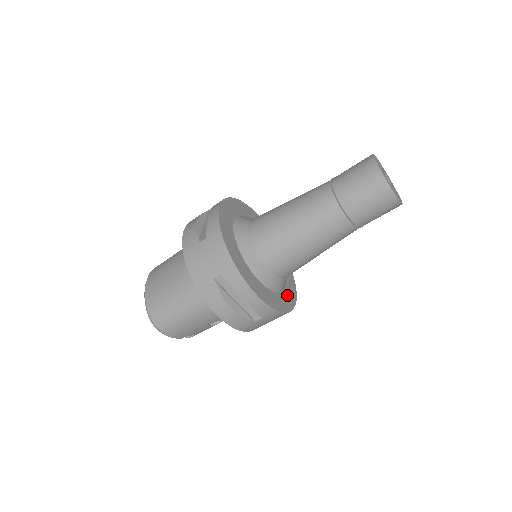
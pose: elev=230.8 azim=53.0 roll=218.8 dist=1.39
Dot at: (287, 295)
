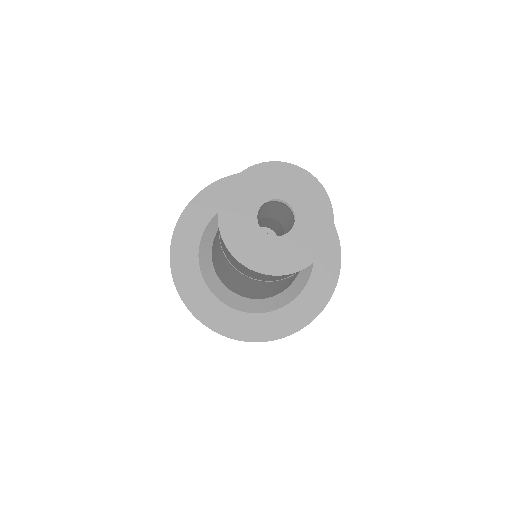
Dot at: occluded
